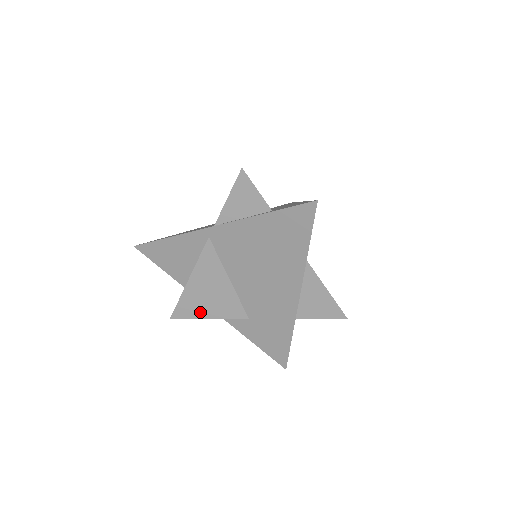
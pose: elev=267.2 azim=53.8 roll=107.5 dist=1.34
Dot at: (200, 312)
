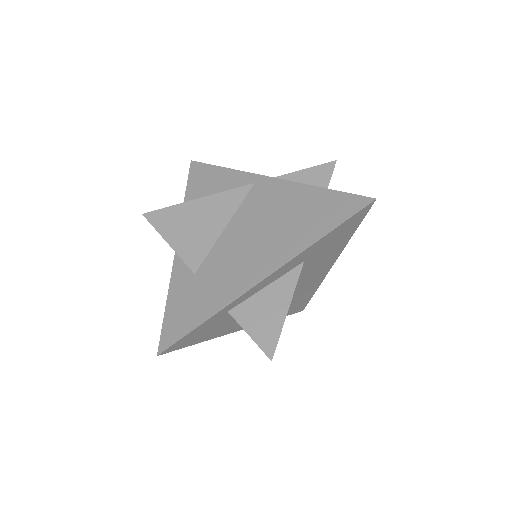
Dot at: (169, 231)
